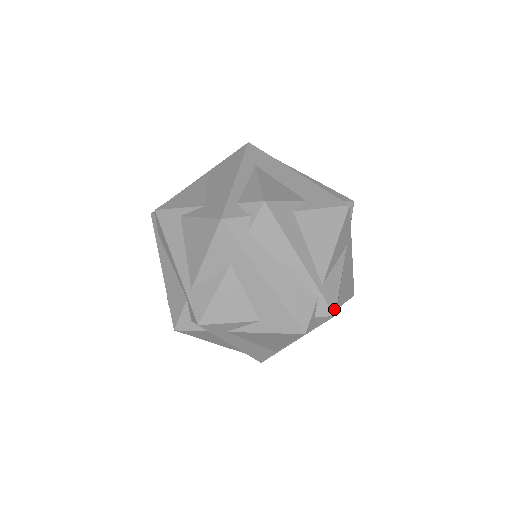
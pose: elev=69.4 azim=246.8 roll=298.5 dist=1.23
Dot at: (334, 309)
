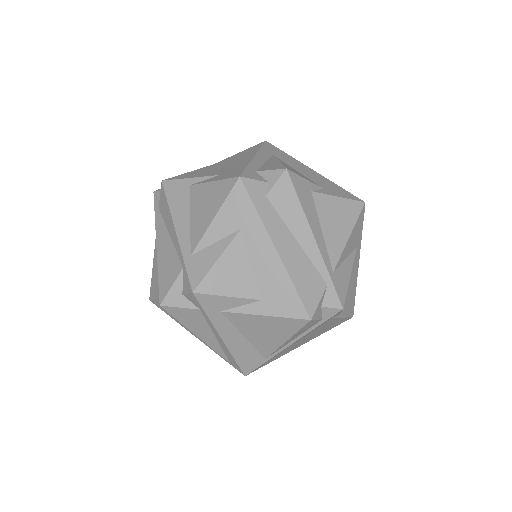
Dot at: (343, 302)
